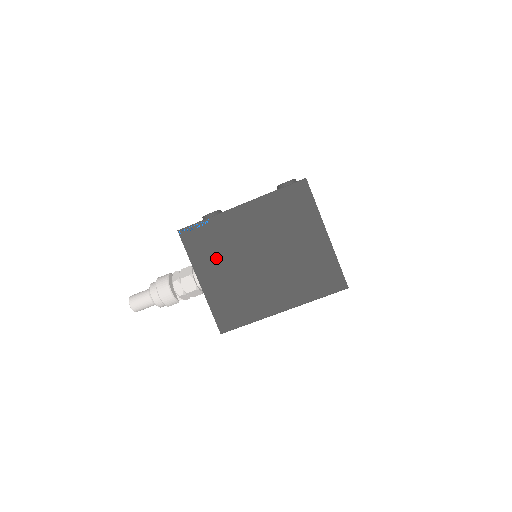
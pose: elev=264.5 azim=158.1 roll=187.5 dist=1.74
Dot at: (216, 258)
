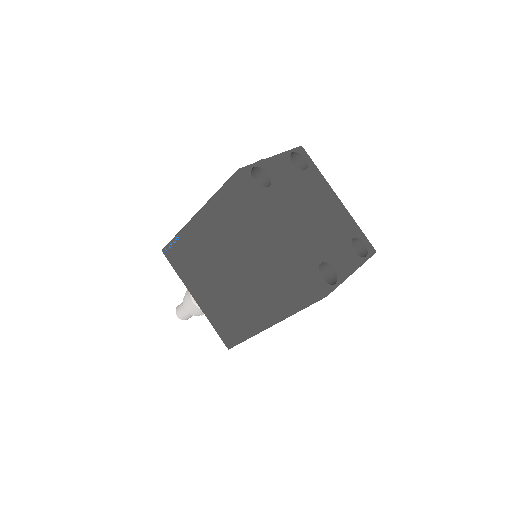
Dot at: (197, 274)
